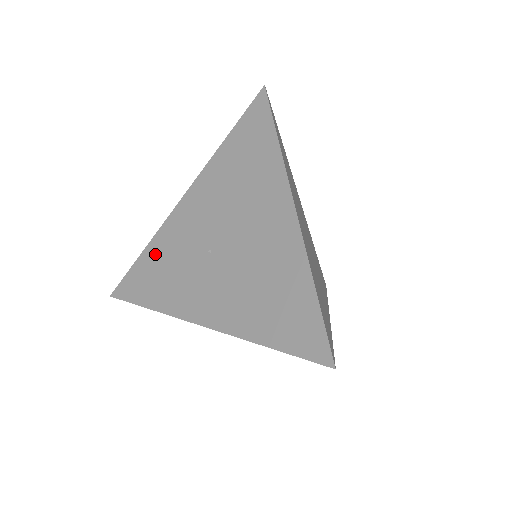
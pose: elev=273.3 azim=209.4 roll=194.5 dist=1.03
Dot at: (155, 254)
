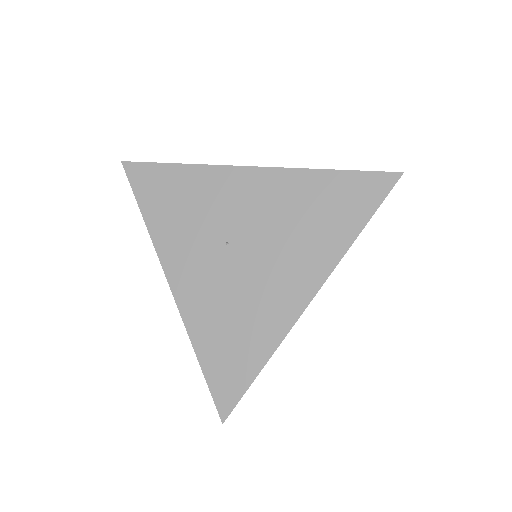
Dot at: (187, 182)
